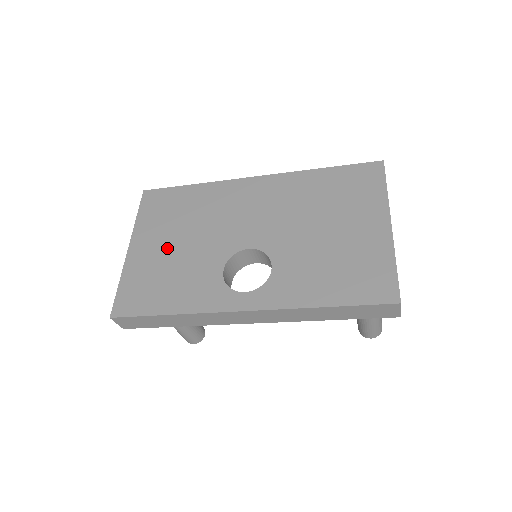
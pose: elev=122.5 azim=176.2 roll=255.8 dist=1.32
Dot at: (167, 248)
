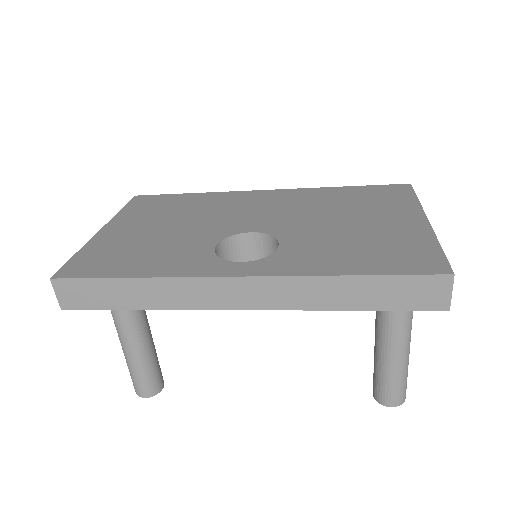
Dot at: (149, 230)
